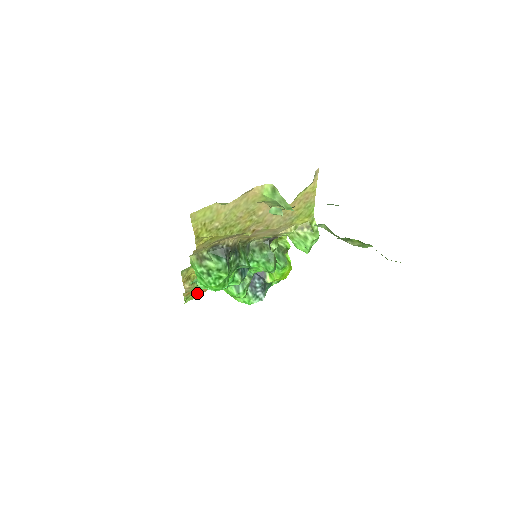
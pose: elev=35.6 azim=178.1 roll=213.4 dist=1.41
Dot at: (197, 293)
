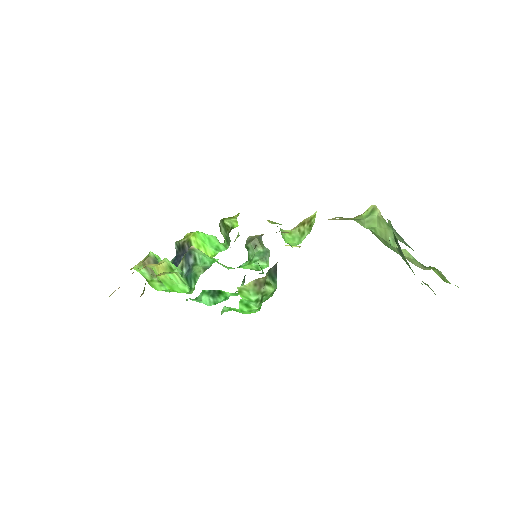
Dot at: occluded
